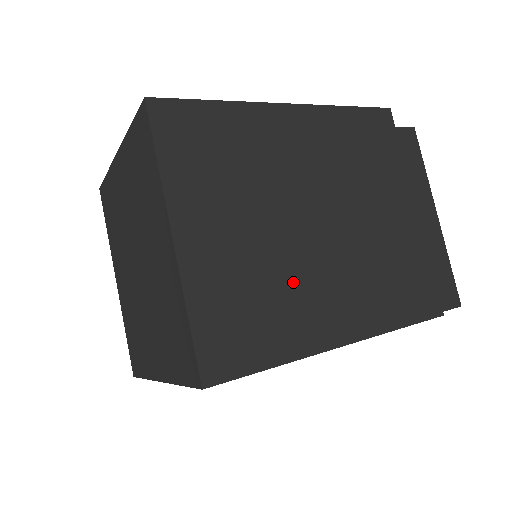
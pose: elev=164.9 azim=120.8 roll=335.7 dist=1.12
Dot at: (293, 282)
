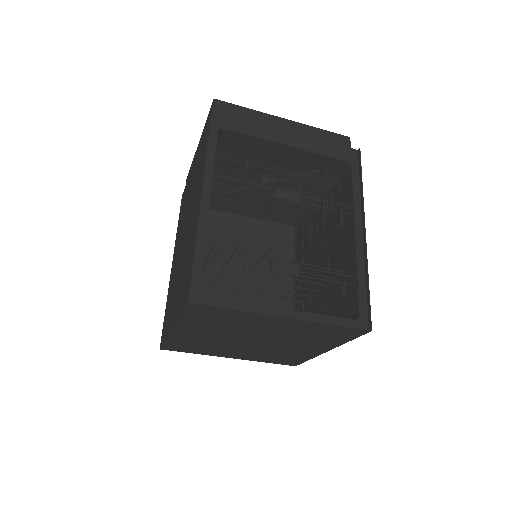
Dot at: occluded
